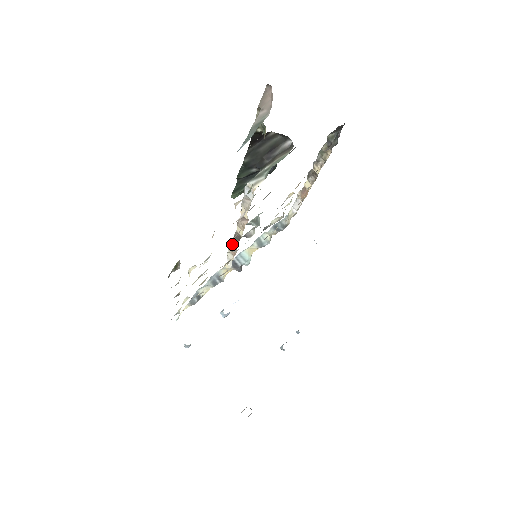
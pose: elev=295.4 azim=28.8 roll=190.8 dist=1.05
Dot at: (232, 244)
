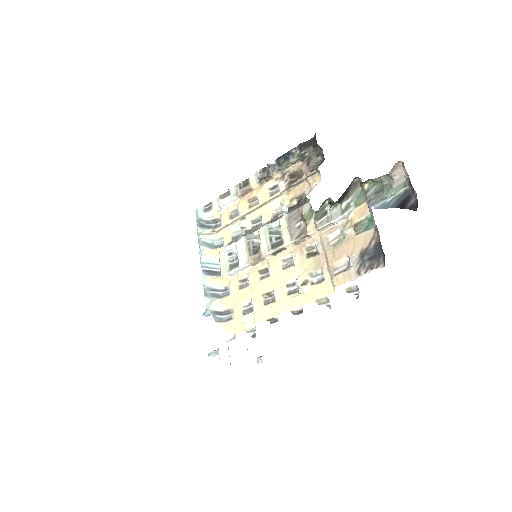
Dot at: (261, 258)
